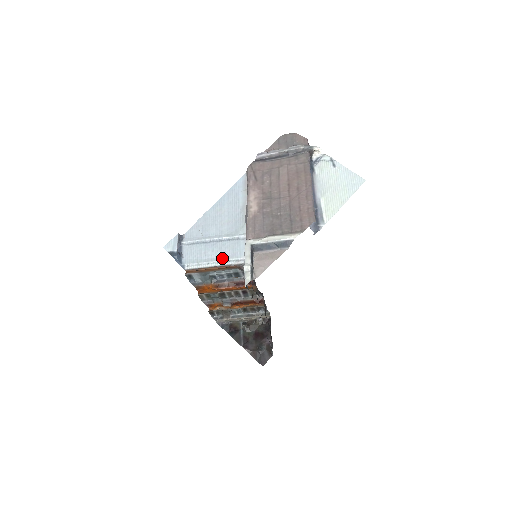
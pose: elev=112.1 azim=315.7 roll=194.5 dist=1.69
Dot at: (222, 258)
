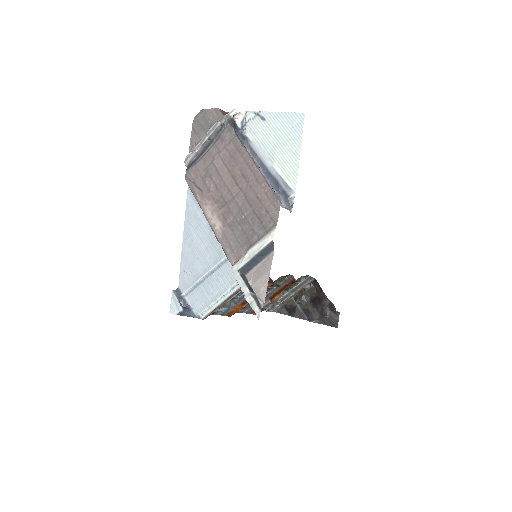
Dot at: (225, 289)
